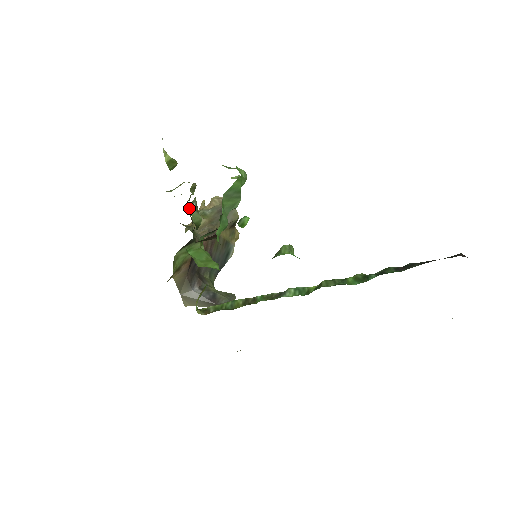
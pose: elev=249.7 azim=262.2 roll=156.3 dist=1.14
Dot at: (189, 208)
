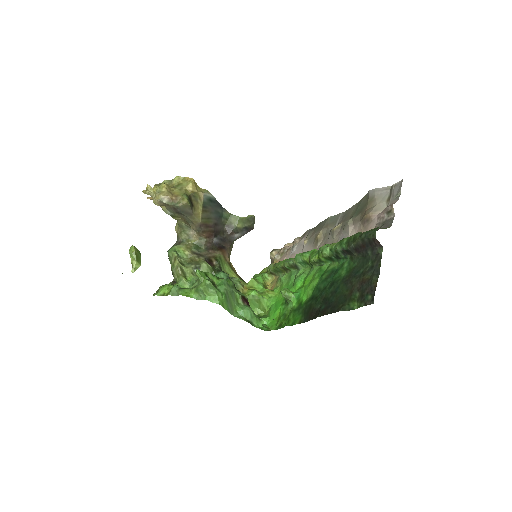
Dot at: occluded
